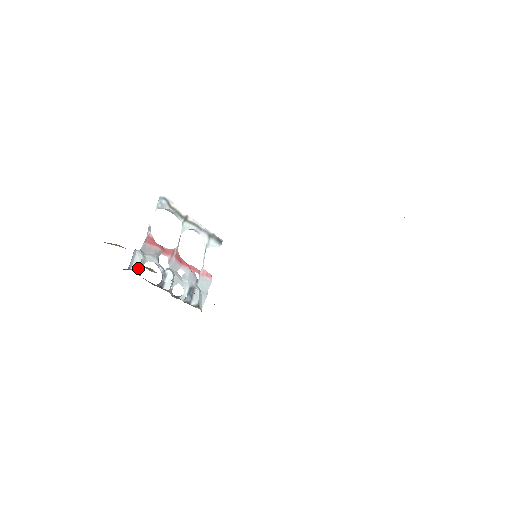
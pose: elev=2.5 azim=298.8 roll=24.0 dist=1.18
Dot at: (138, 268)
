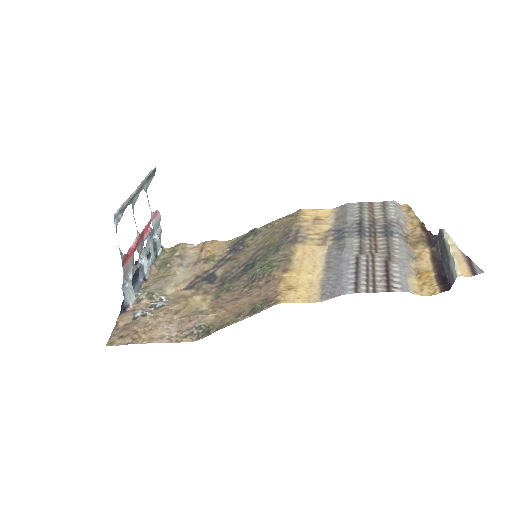
Dot at: (135, 298)
